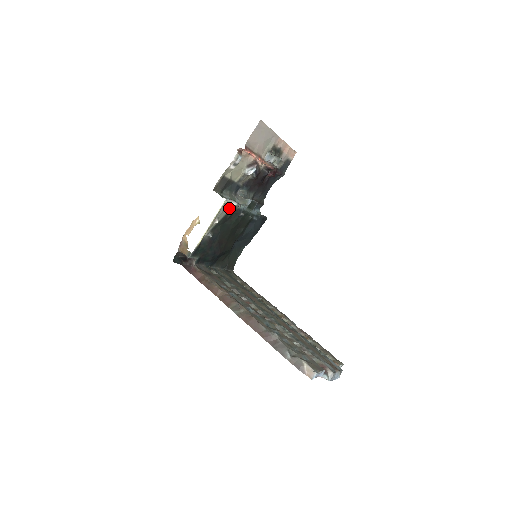
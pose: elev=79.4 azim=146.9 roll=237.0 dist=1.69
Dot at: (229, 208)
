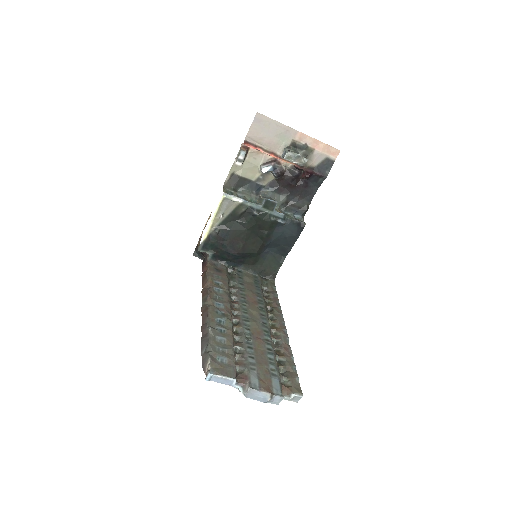
Dot at: (235, 205)
